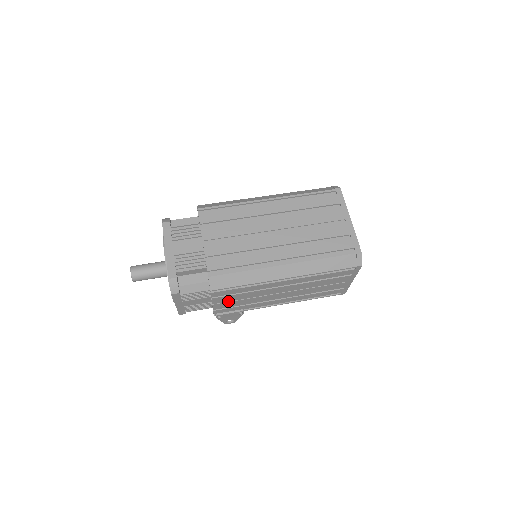
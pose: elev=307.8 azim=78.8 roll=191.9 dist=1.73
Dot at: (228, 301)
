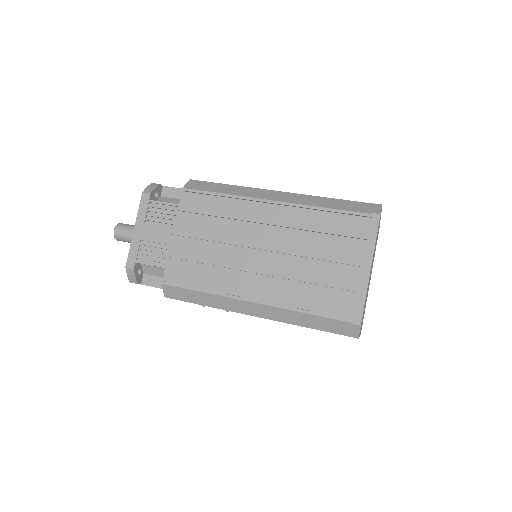
Dot at: occluded
